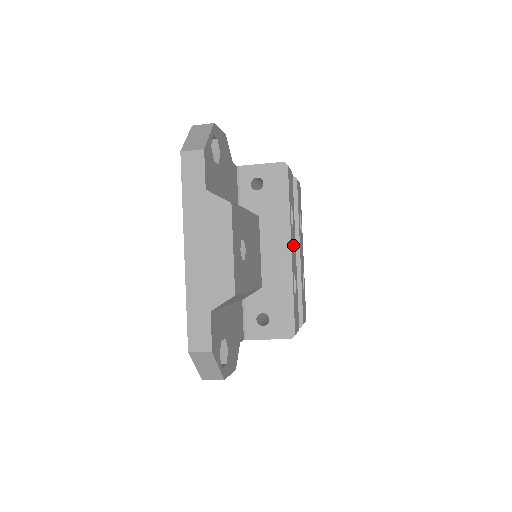
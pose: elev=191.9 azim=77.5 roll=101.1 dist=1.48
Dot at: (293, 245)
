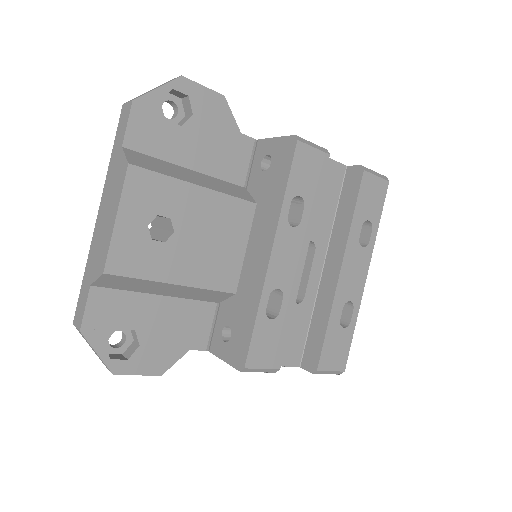
Dot at: (289, 251)
